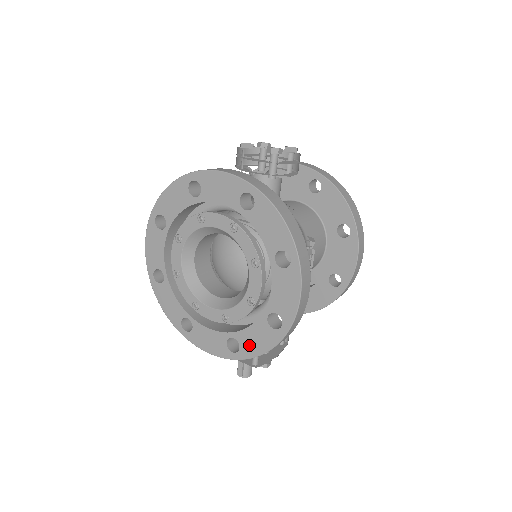
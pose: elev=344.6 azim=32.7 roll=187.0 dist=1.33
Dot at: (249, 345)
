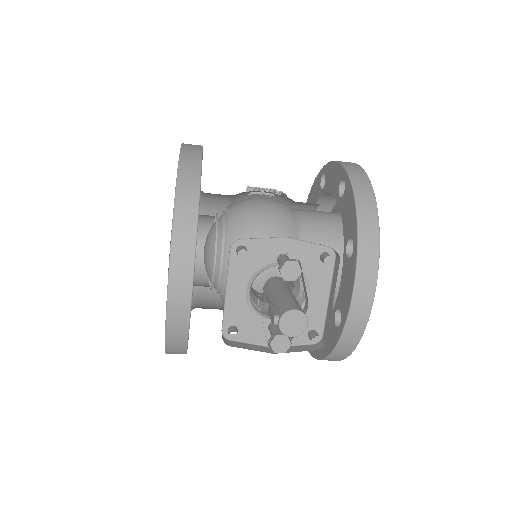
Dot at: occluded
